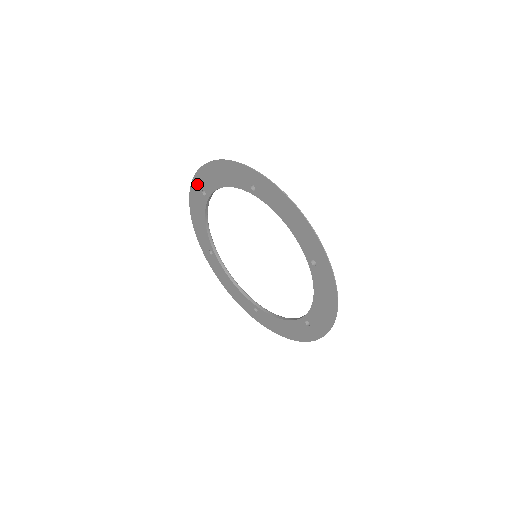
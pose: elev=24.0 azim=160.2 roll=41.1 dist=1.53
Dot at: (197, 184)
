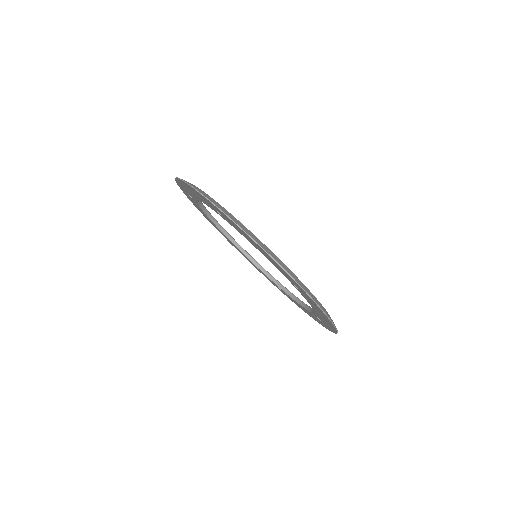
Dot at: occluded
